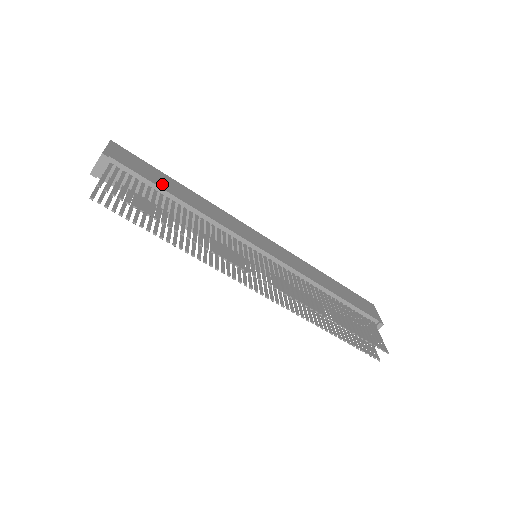
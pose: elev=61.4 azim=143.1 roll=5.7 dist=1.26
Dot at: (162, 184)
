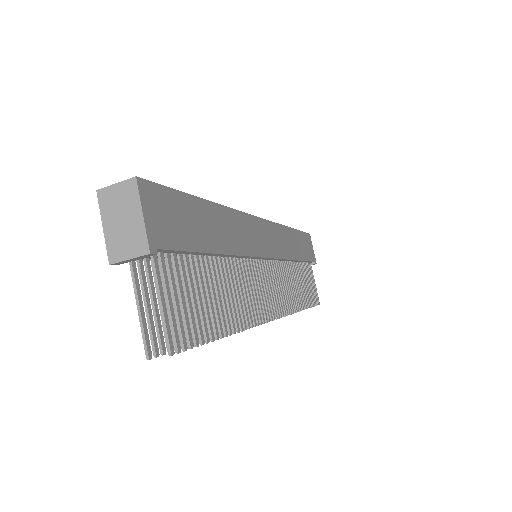
Dot at: (203, 238)
